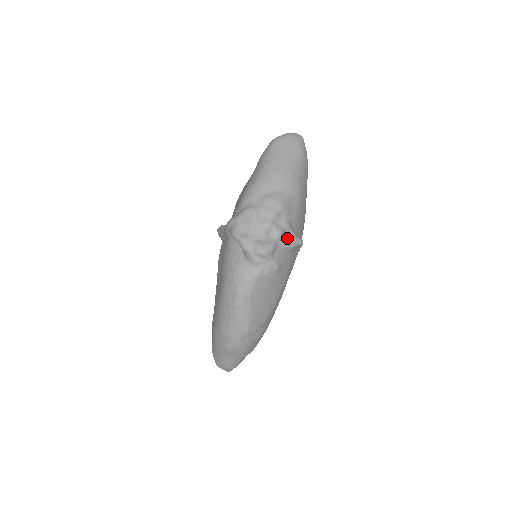
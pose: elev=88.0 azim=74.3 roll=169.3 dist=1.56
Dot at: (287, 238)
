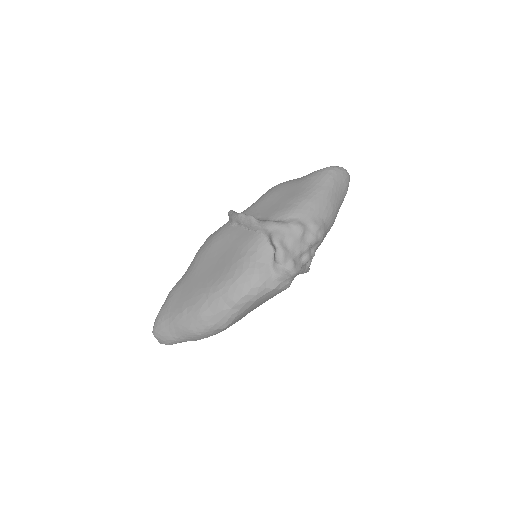
Dot at: (306, 264)
